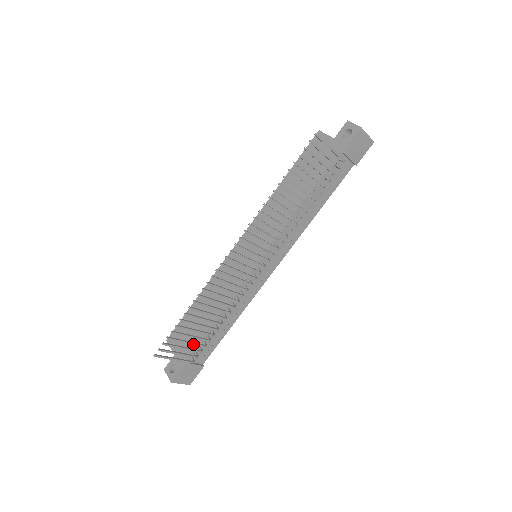
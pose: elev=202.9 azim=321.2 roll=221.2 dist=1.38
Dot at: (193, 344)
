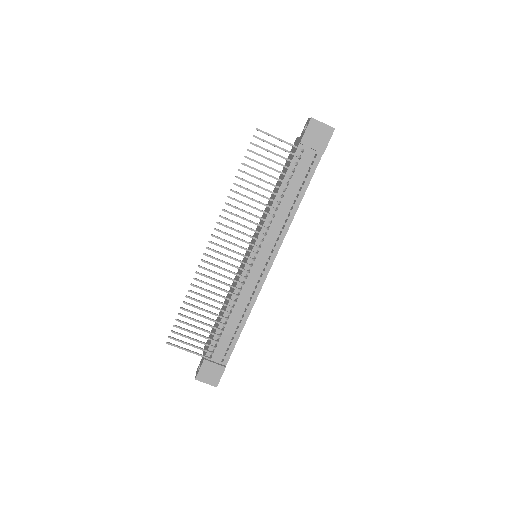
Dot at: (202, 336)
